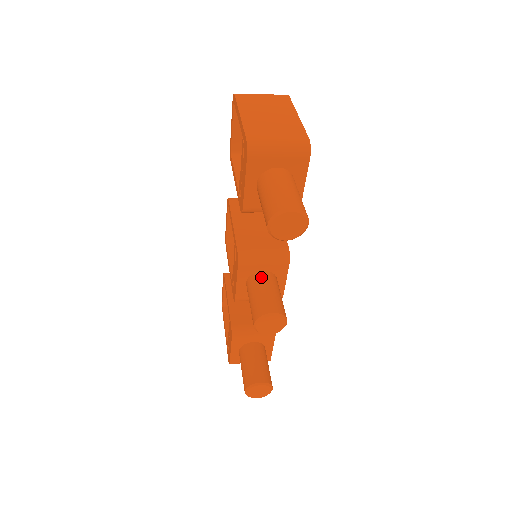
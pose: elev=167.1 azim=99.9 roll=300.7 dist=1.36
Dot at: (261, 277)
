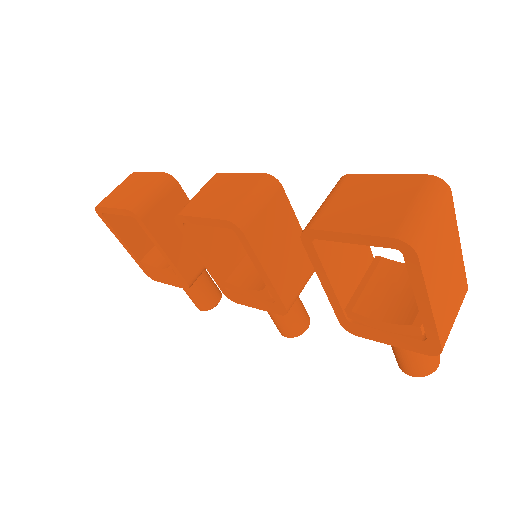
Dot at: occluded
